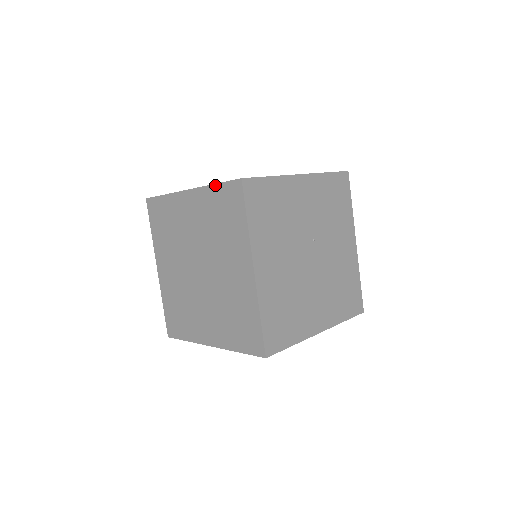
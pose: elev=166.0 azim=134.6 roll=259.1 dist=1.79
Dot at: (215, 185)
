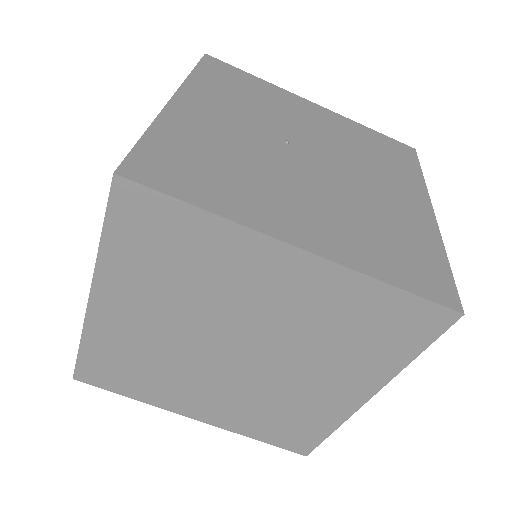
Dot at: (102, 240)
